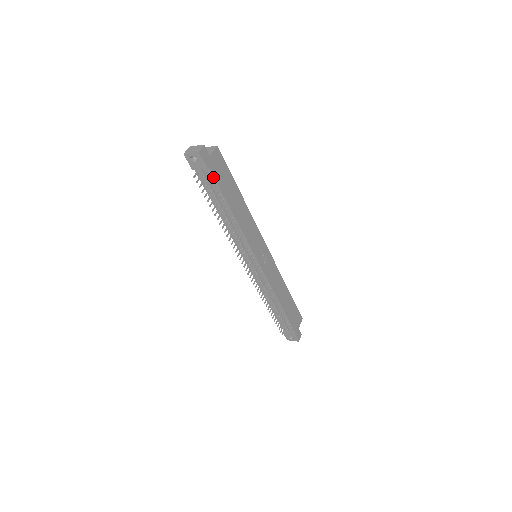
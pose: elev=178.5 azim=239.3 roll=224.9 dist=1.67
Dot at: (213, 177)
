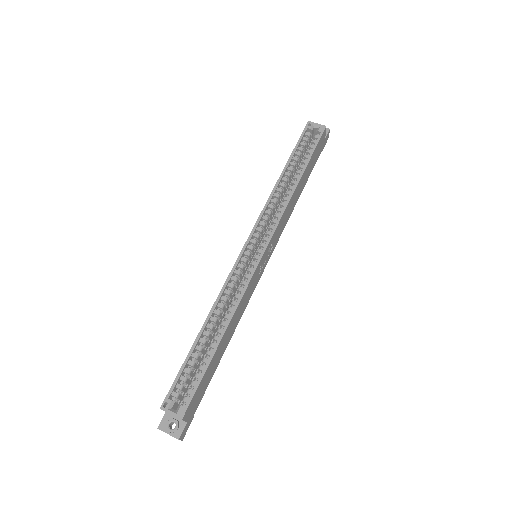
Dot at: (200, 401)
